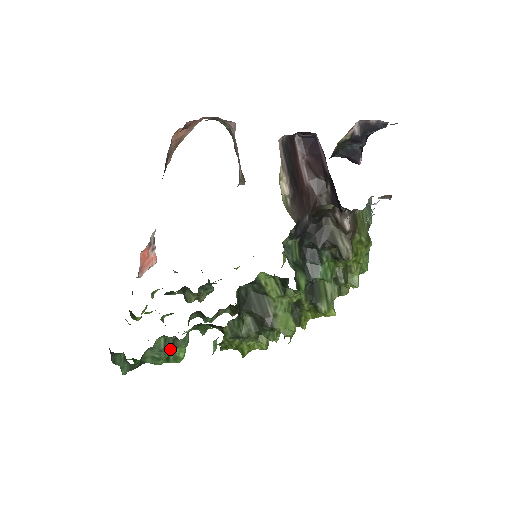
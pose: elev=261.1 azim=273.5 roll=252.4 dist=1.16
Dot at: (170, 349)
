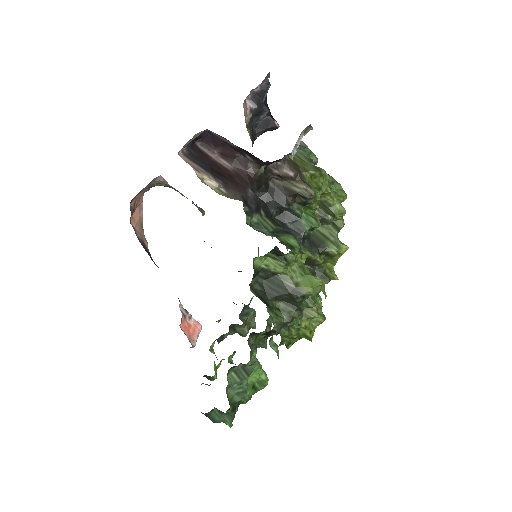
Dot at: (246, 377)
